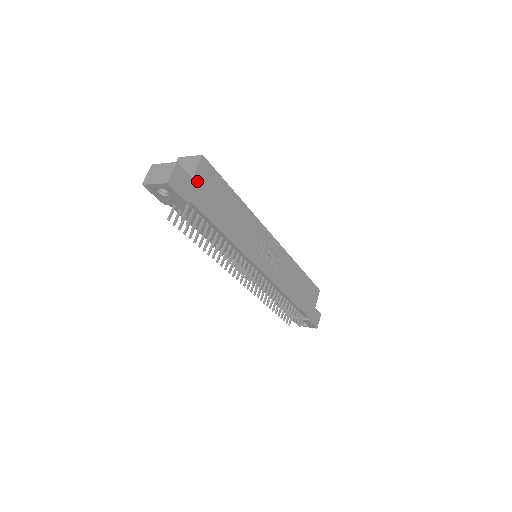
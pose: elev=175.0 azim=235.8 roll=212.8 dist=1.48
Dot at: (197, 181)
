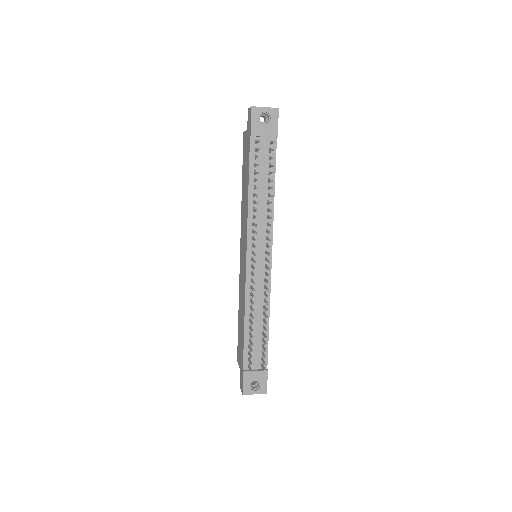
Dot at: occluded
